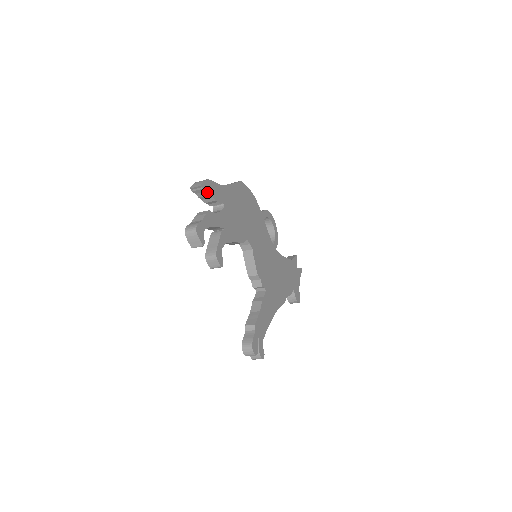
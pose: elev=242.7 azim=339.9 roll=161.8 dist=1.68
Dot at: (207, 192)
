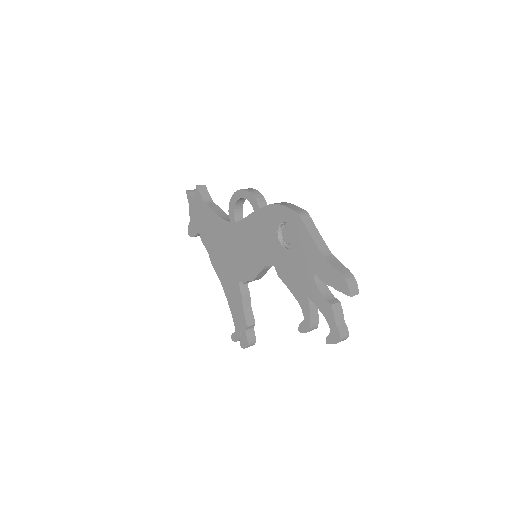
Dot at: occluded
